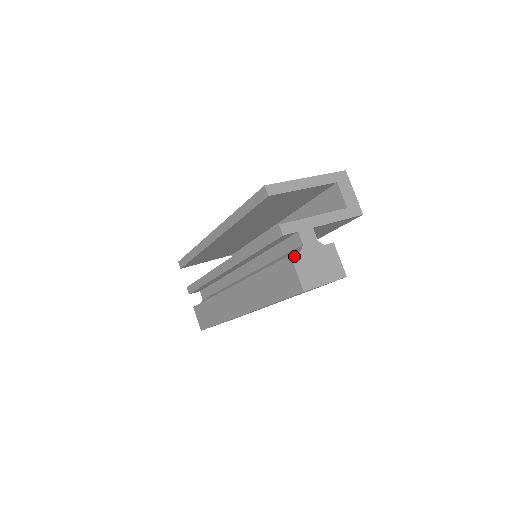
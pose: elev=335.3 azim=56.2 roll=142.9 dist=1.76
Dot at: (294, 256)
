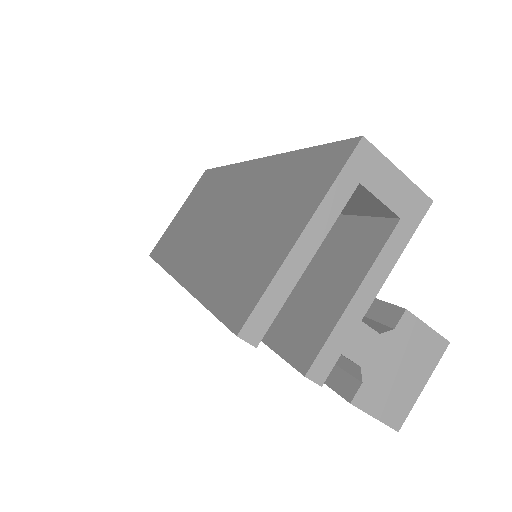
Dot at: (356, 399)
